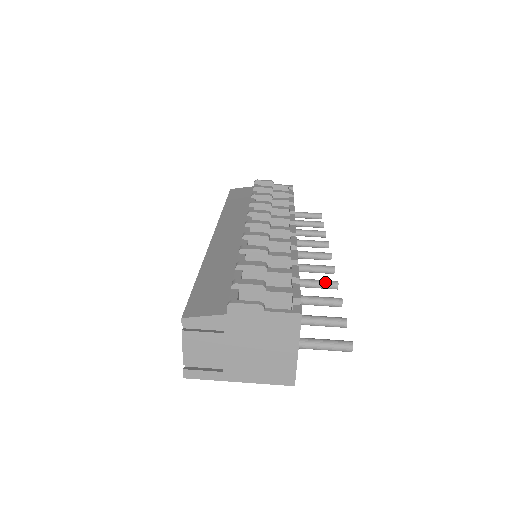
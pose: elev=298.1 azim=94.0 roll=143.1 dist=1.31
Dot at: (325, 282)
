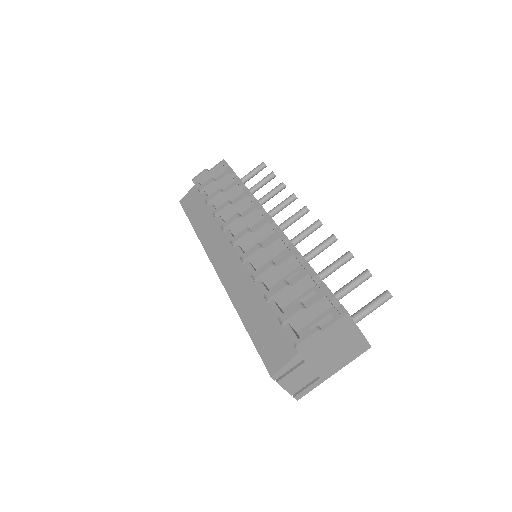
Dot at: (325, 243)
